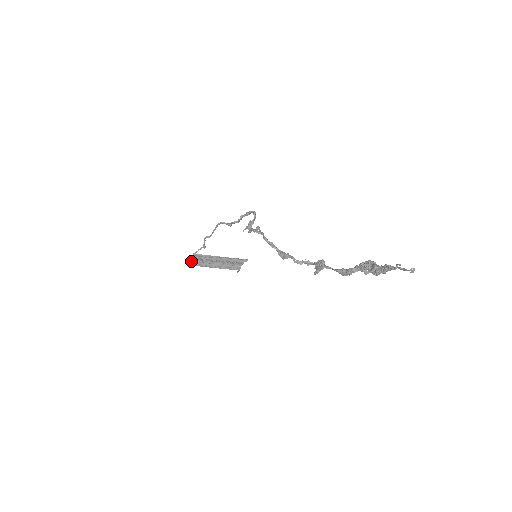
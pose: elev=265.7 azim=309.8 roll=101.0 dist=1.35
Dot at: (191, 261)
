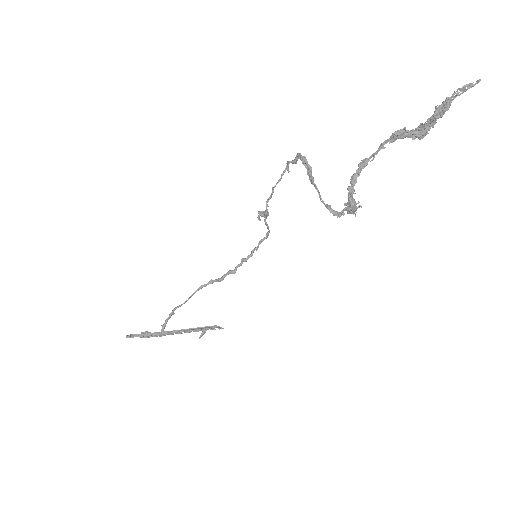
Dot at: occluded
